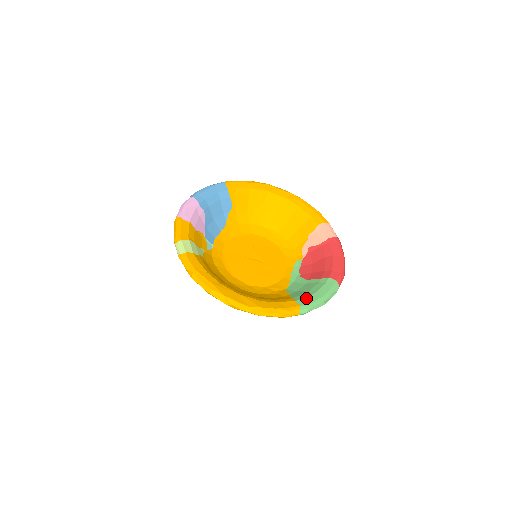
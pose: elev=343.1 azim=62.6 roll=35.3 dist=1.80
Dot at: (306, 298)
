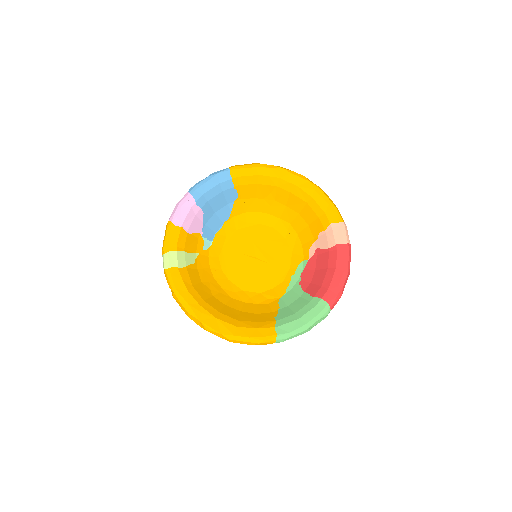
Dot at: (287, 325)
